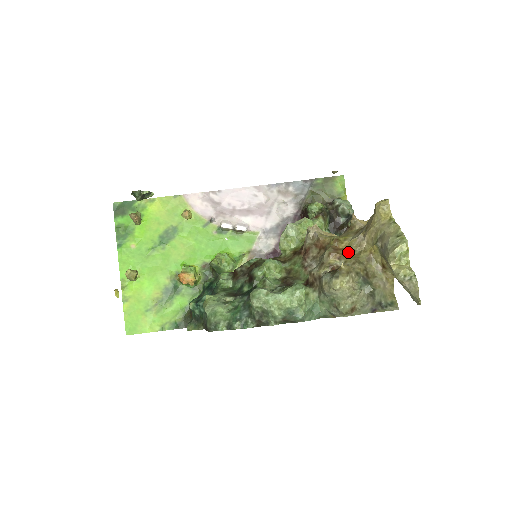
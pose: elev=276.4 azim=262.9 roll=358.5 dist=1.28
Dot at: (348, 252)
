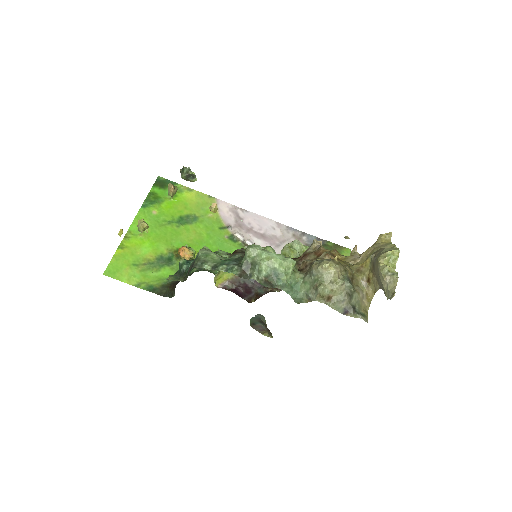
Dot at: (342, 260)
